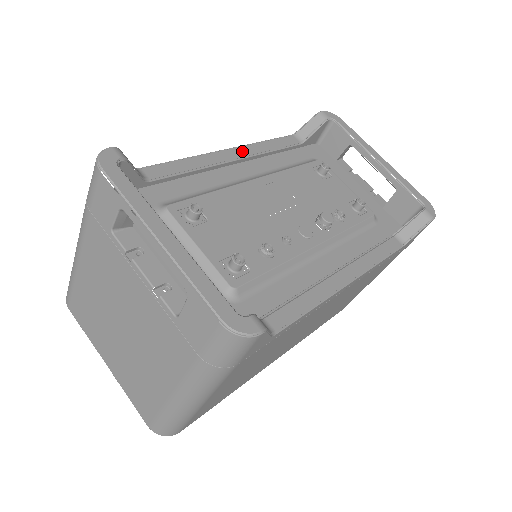
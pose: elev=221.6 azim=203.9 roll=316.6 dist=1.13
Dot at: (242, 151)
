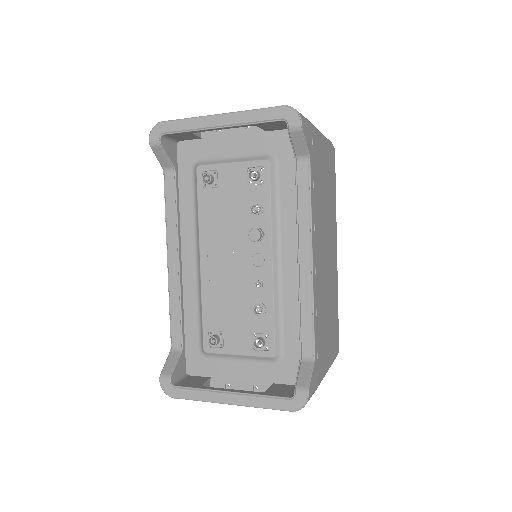
Dot at: (172, 249)
